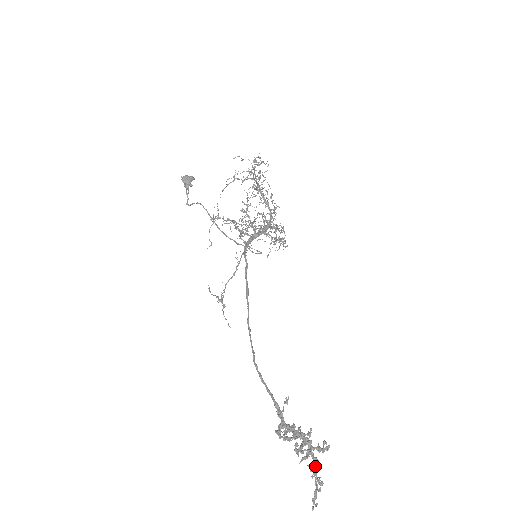
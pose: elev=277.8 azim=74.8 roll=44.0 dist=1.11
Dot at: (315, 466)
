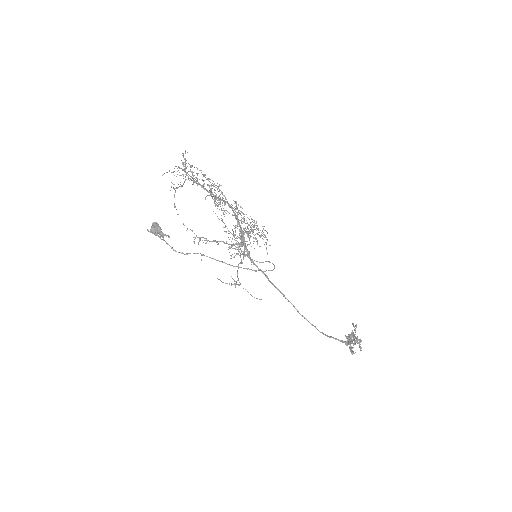
Dot at: occluded
